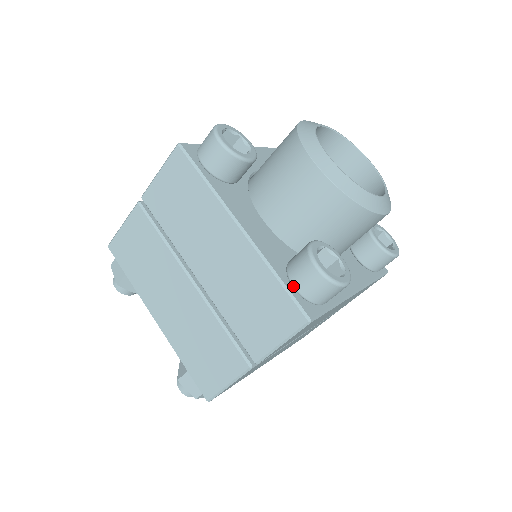
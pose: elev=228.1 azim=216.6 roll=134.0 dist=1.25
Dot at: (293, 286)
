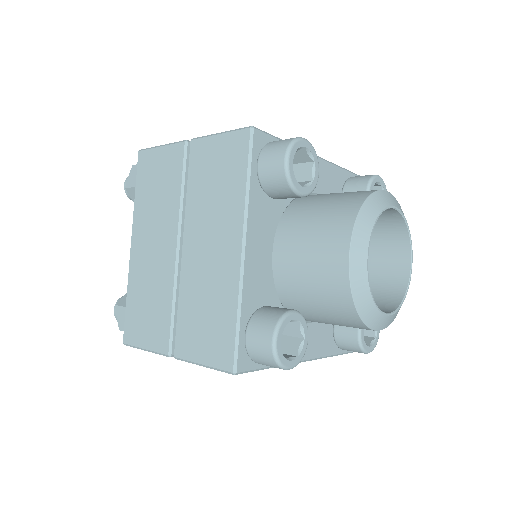
Dot at: (343, 350)
